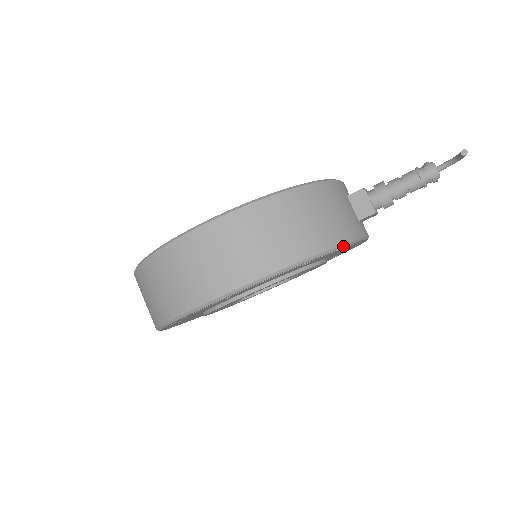
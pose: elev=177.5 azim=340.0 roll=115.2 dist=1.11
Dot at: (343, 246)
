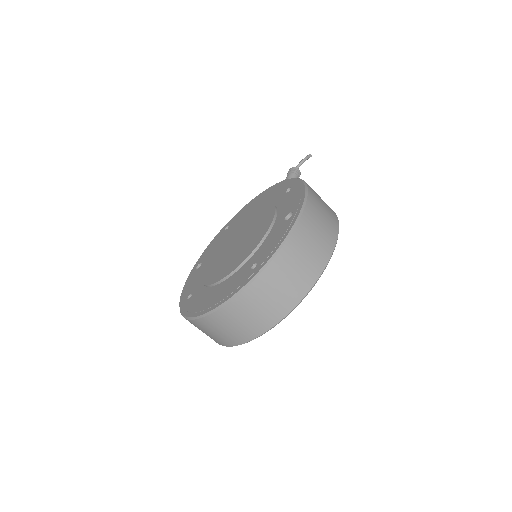
Dot at: occluded
